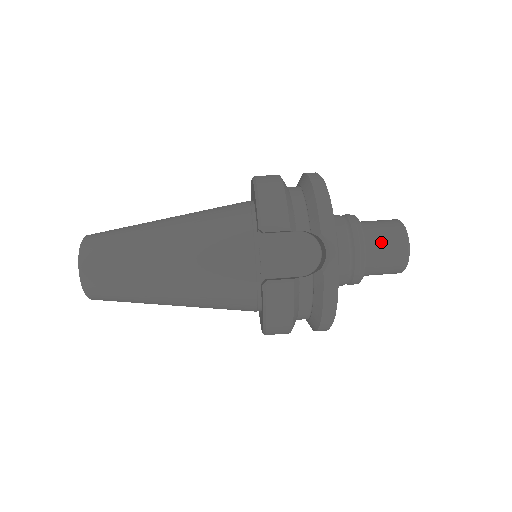
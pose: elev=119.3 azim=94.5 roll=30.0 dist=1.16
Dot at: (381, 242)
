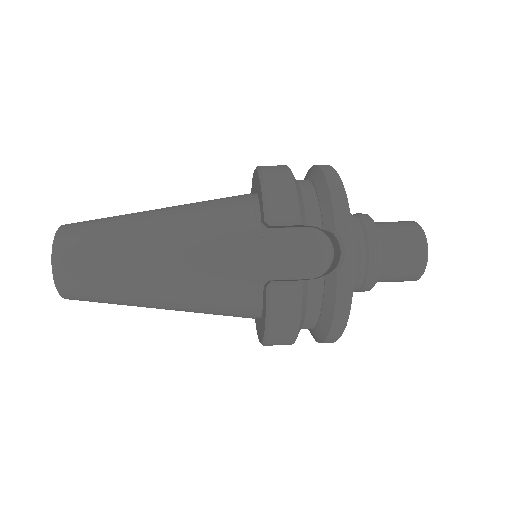
Dot at: (397, 245)
